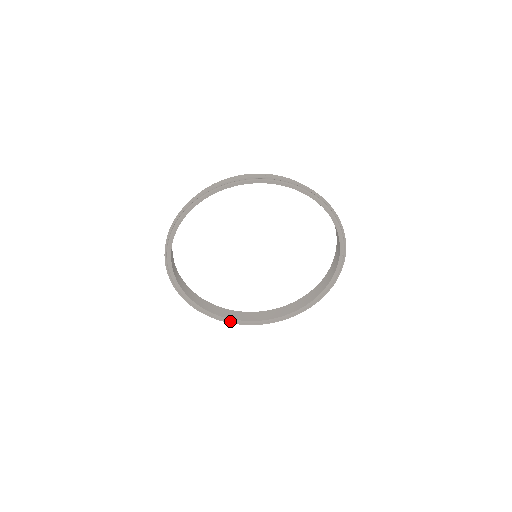
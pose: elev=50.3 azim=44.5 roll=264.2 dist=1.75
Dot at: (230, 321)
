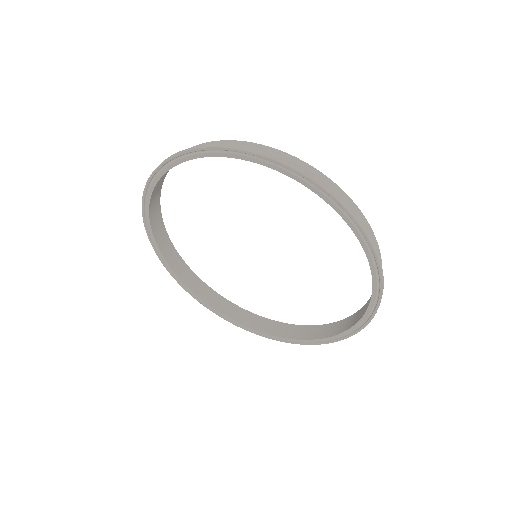
Dot at: (200, 300)
